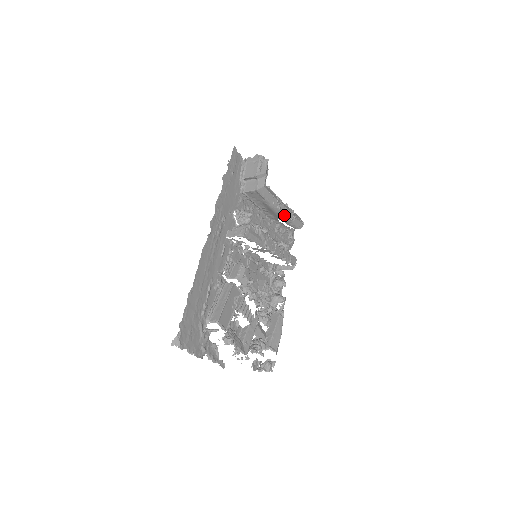
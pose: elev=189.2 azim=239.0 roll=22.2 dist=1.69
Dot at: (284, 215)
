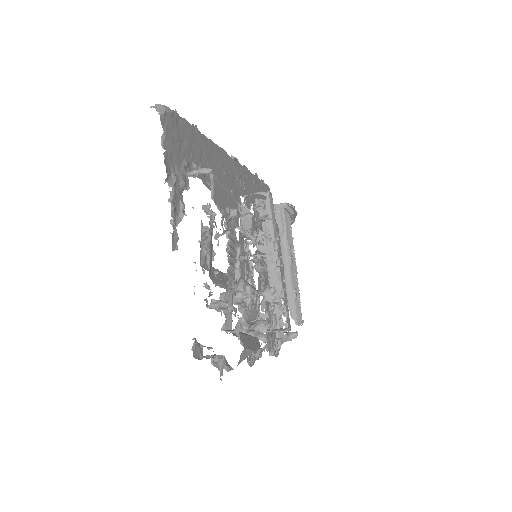
Dot at: (291, 278)
